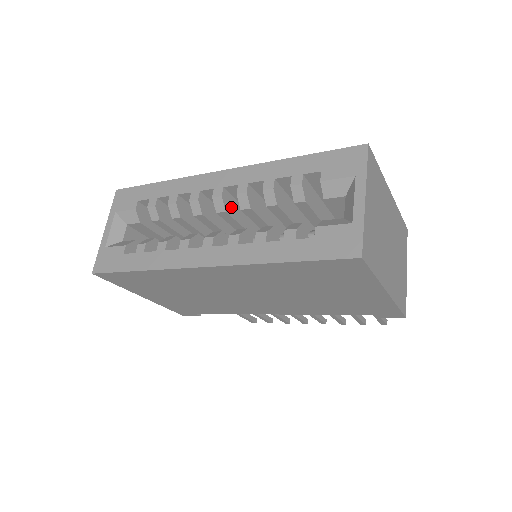
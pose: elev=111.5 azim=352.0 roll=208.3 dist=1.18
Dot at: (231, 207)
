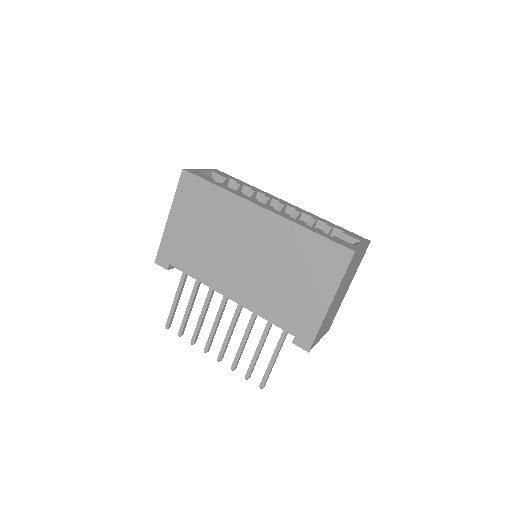
Dot at: occluded
